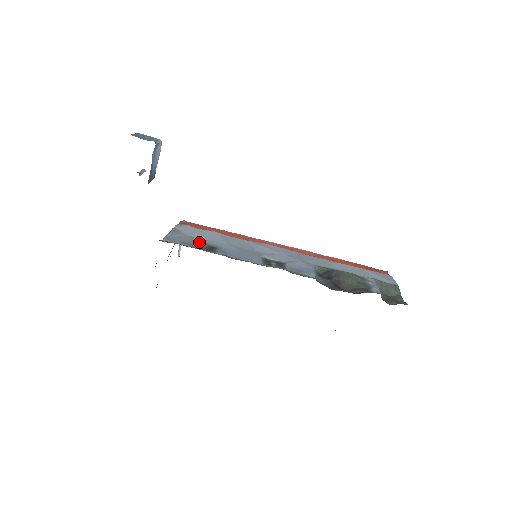
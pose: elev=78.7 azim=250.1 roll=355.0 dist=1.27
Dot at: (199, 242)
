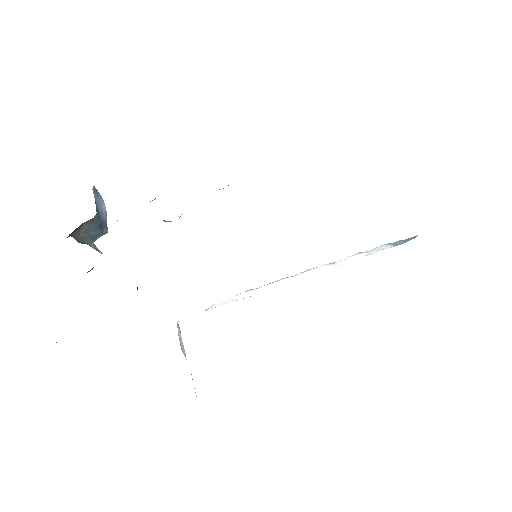
Dot at: occluded
